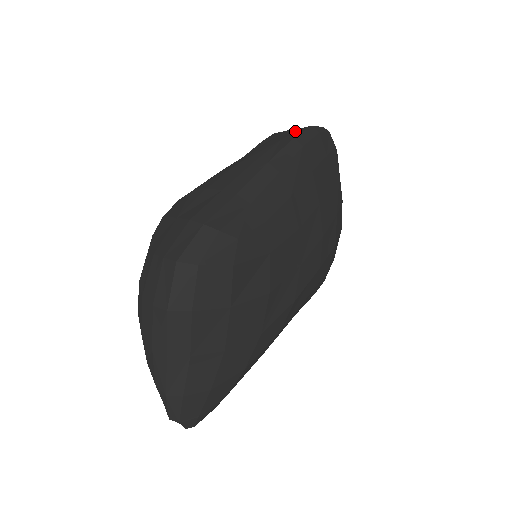
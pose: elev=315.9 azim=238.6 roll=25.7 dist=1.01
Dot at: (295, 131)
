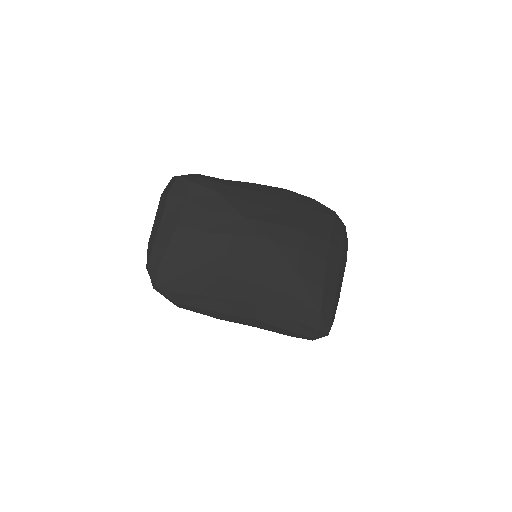
Dot at: occluded
